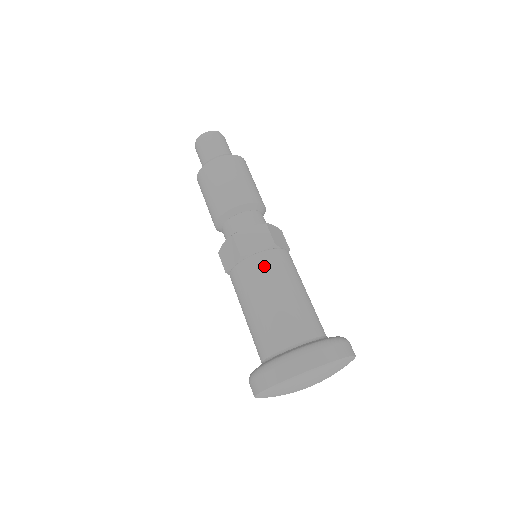
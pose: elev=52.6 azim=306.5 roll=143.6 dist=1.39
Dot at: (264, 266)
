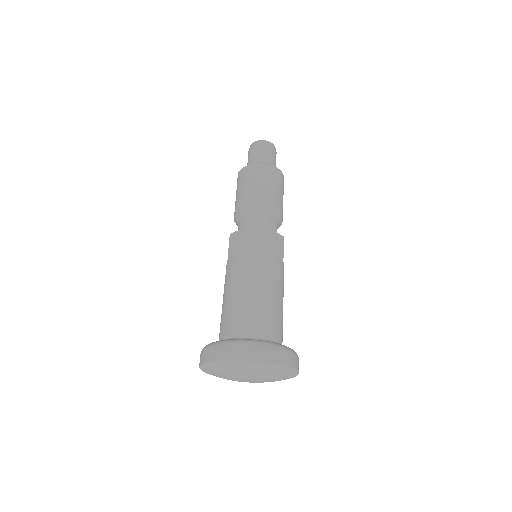
Dot at: (270, 266)
